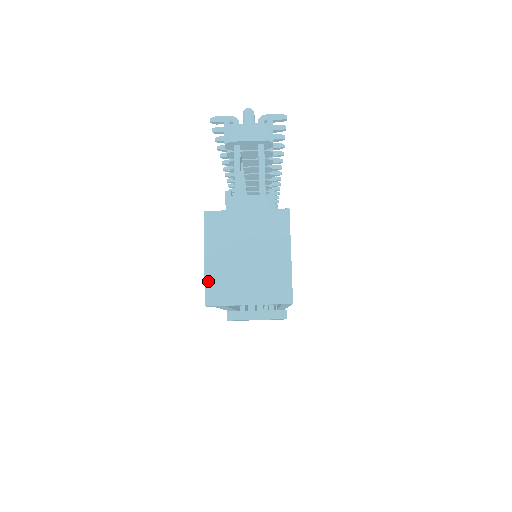
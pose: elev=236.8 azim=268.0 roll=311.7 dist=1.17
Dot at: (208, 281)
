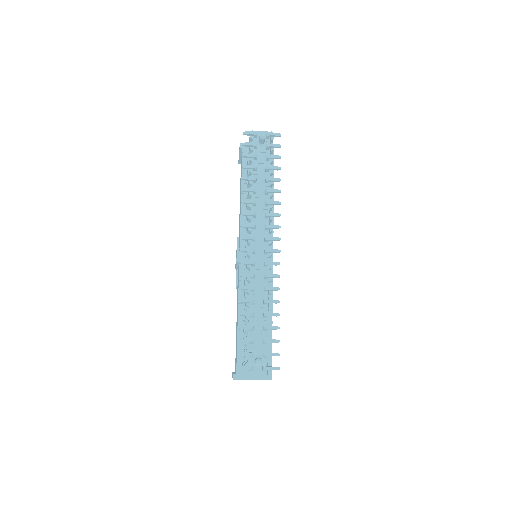
Dot at: occluded
